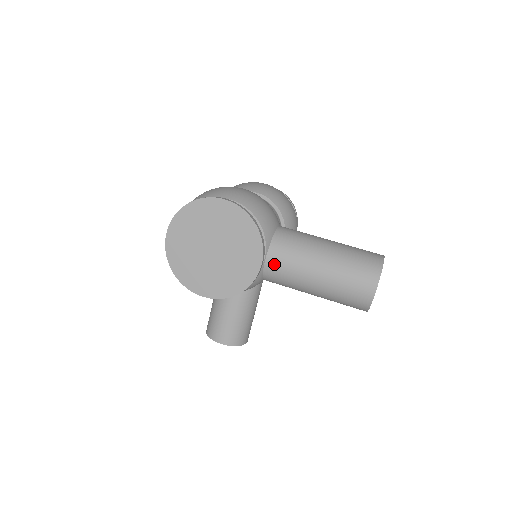
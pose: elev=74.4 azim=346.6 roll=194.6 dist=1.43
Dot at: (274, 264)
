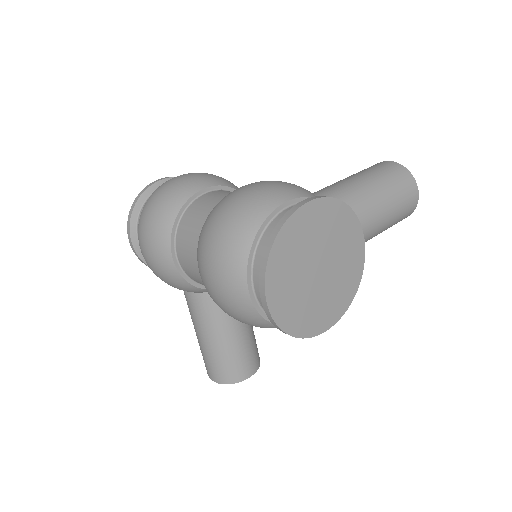
Dot at: occluded
